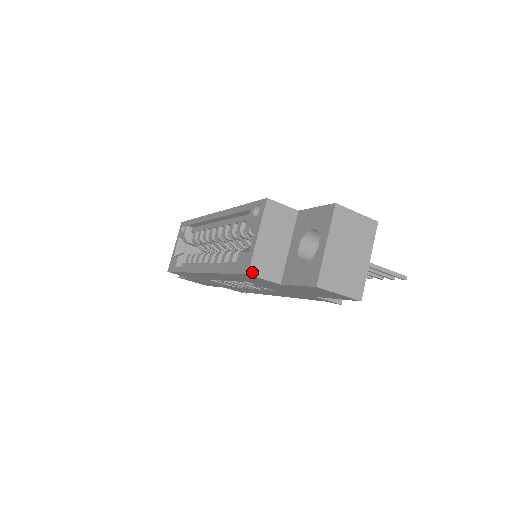
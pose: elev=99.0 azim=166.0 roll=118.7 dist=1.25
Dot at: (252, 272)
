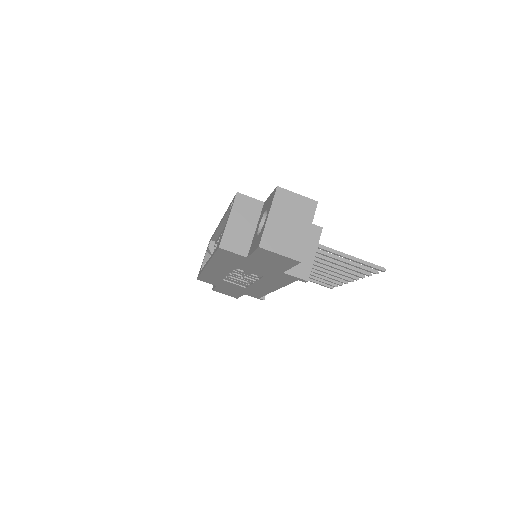
Dot at: (222, 246)
